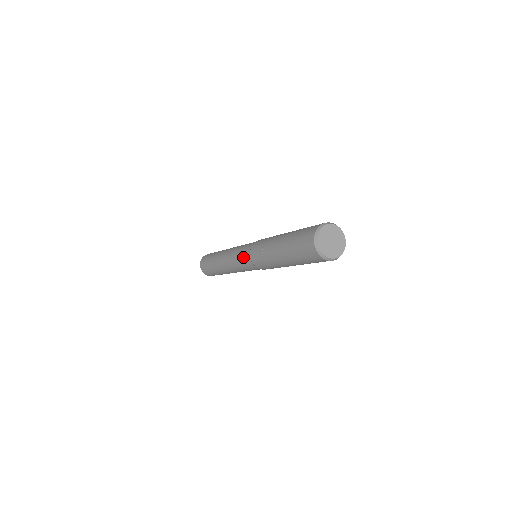
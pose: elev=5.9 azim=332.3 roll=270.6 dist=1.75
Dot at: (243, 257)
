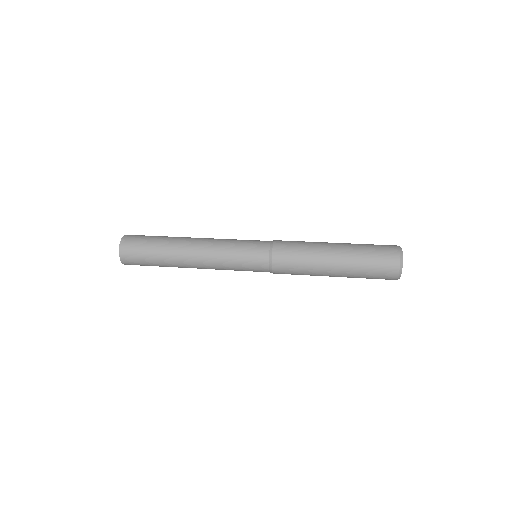
Dot at: (253, 264)
